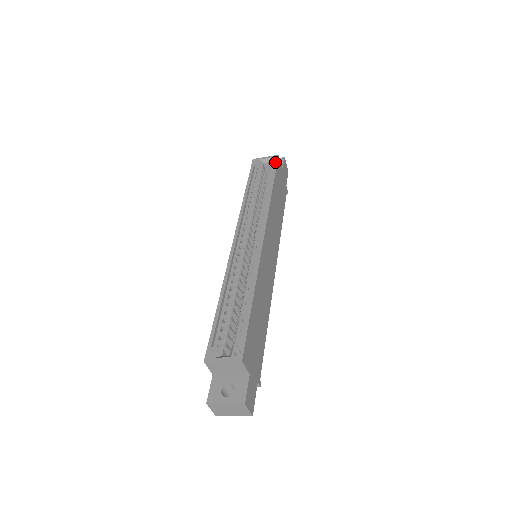
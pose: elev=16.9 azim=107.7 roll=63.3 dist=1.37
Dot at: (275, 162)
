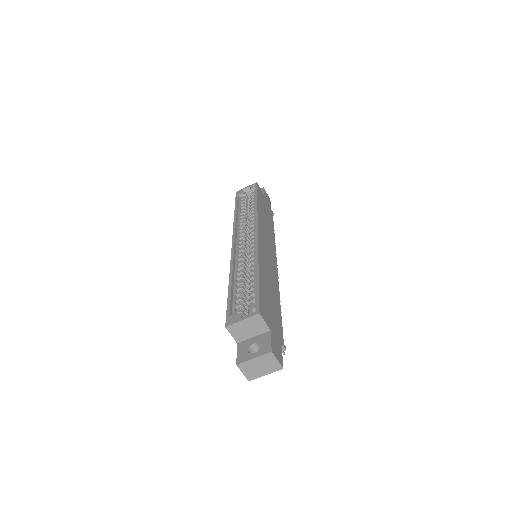
Dot at: (255, 187)
